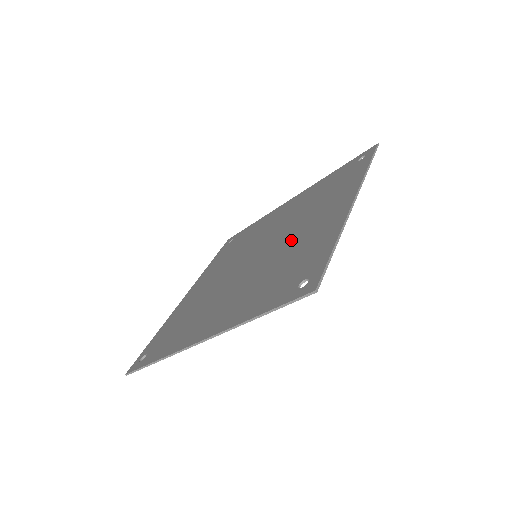
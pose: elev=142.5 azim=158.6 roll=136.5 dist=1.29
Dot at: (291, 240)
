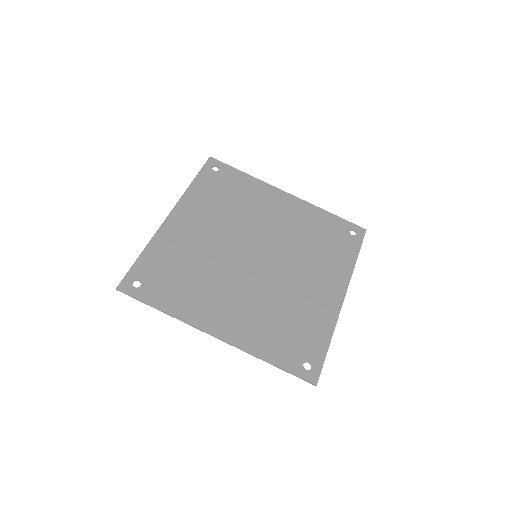
Dot at: (293, 283)
